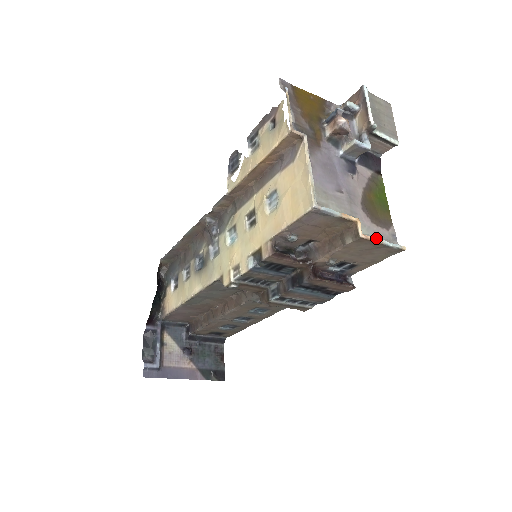
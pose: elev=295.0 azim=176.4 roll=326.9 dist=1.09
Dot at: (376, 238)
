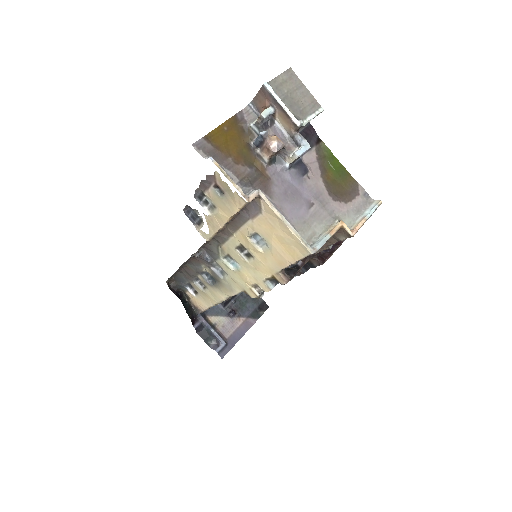
Dot at: (361, 222)
